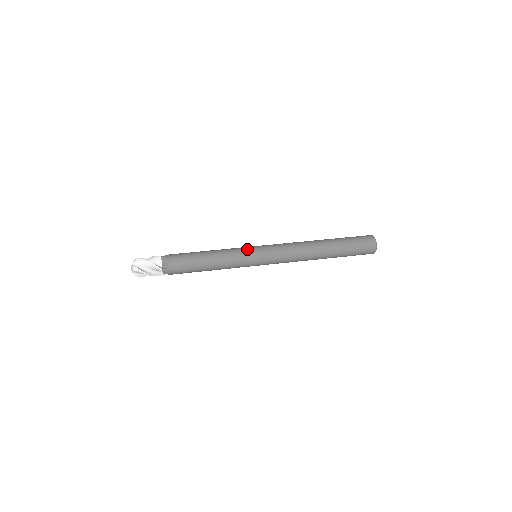
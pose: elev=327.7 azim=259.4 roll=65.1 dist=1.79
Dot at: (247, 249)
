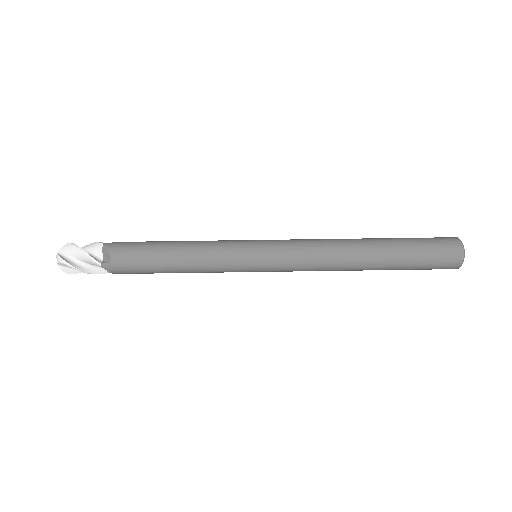
Dot at: (240, 243)
